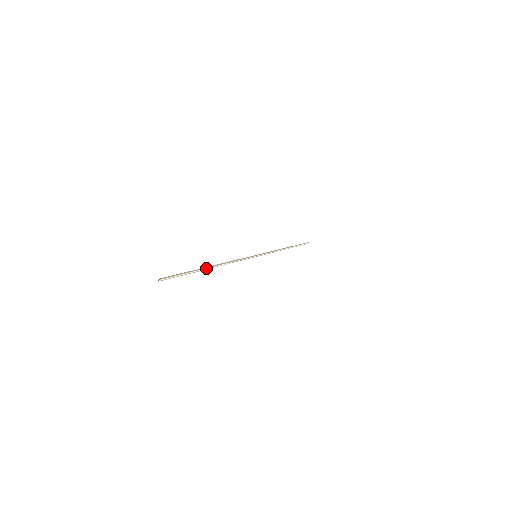
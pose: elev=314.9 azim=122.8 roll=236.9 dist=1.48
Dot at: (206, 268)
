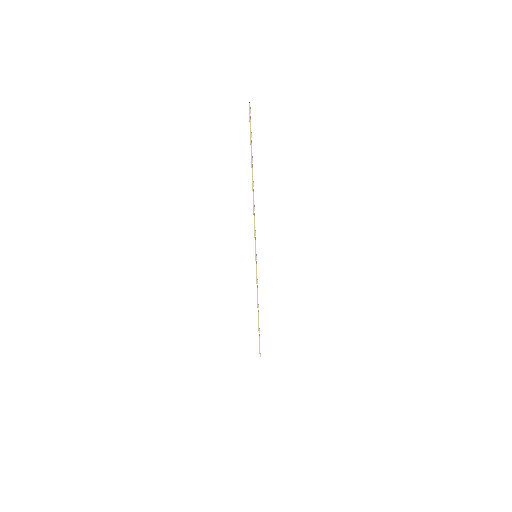
Dot at: occluded
